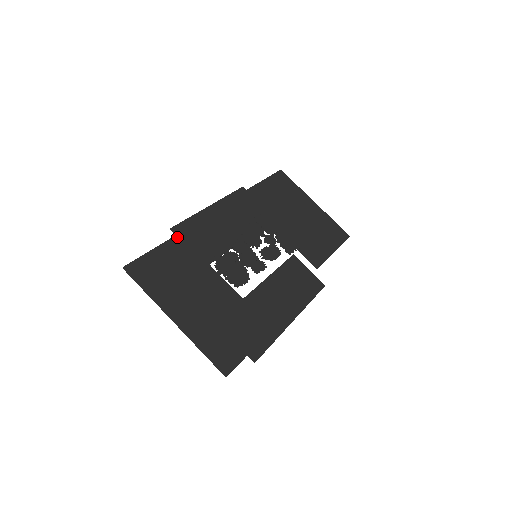
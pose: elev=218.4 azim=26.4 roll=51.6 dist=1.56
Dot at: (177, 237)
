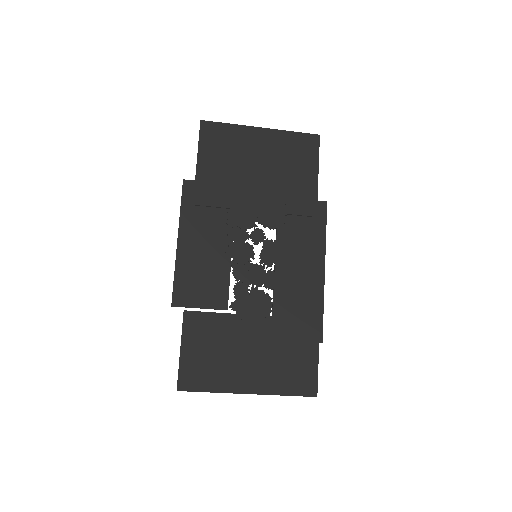
Dot at: (186, 316)
